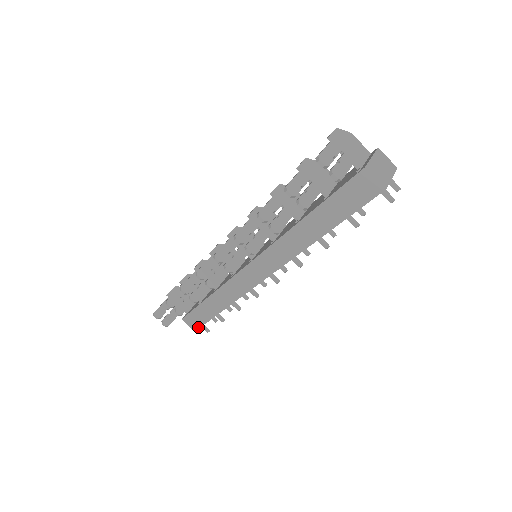
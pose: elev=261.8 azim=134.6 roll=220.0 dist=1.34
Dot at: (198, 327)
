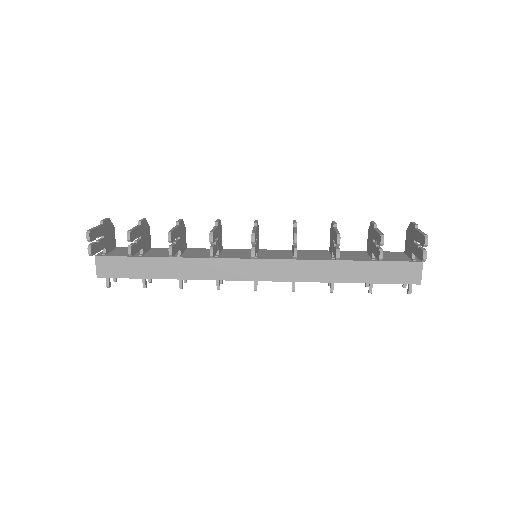
Dot at: (109, 276)
